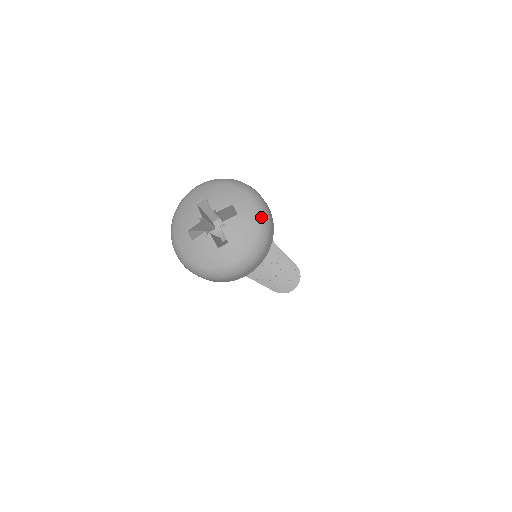
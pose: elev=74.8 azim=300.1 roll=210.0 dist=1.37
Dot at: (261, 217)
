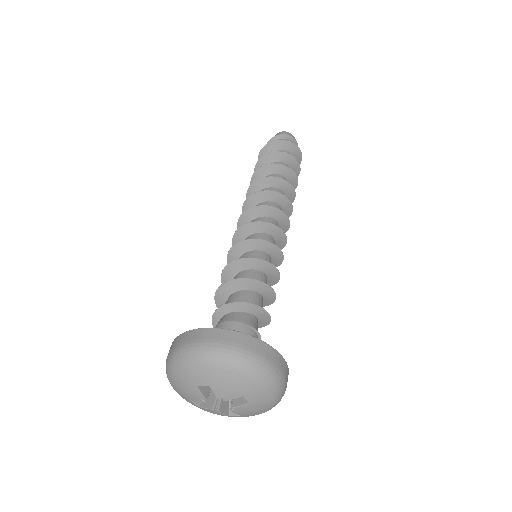
Dot at: (276, 396)
